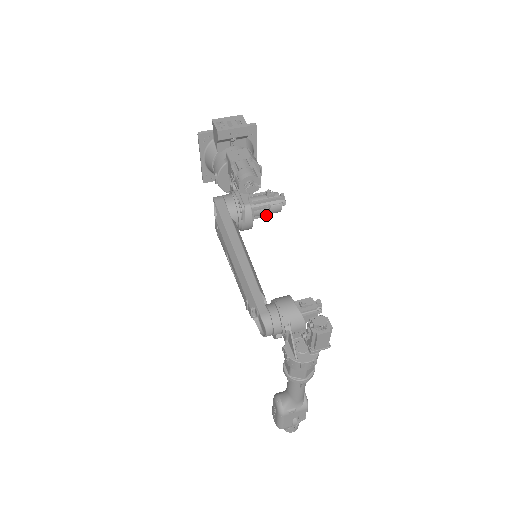
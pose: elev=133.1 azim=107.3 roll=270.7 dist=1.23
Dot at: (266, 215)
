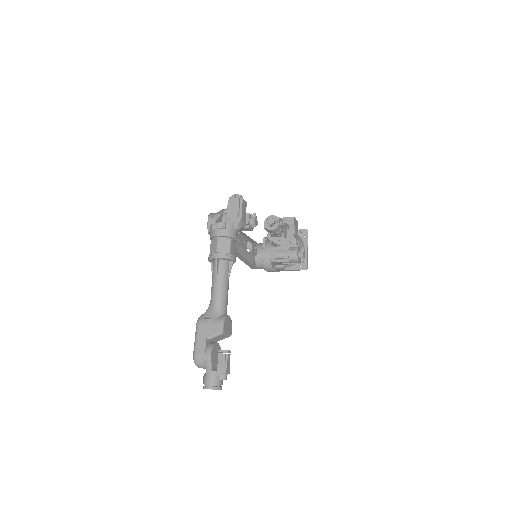
Dot at: (285, 257)
